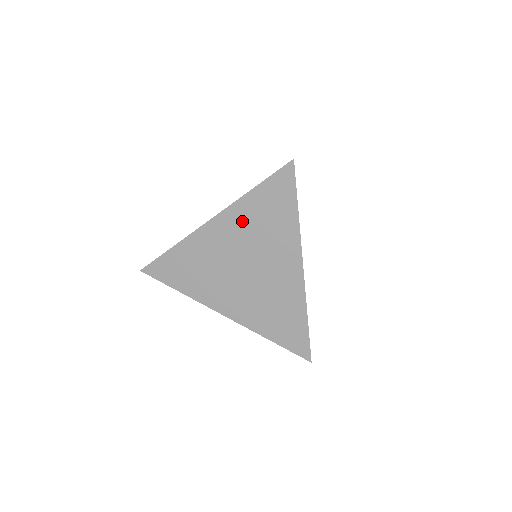
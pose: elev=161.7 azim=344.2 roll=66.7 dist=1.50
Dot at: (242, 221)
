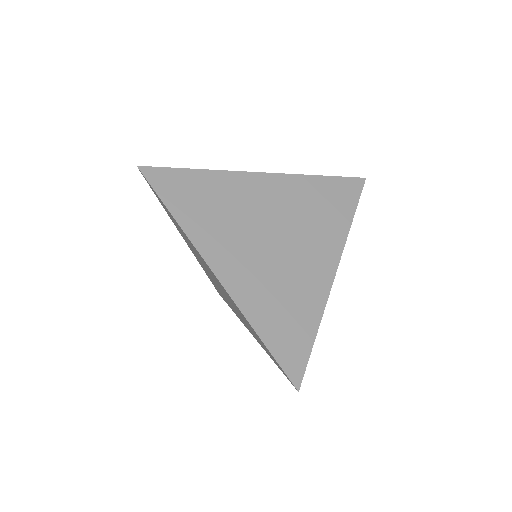
Dot at: (236, 307)
